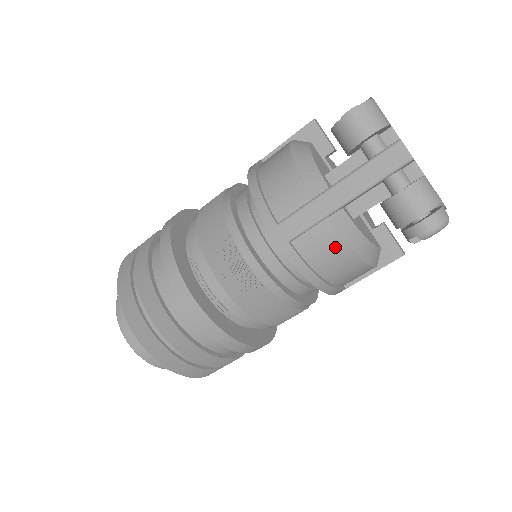
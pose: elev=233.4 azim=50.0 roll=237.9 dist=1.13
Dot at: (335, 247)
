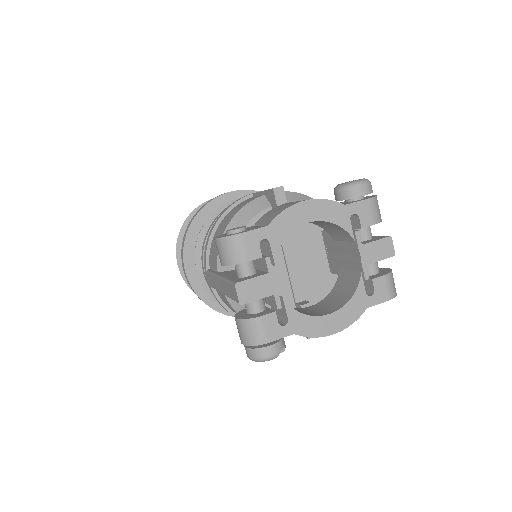
Dot at: (233, 310)
